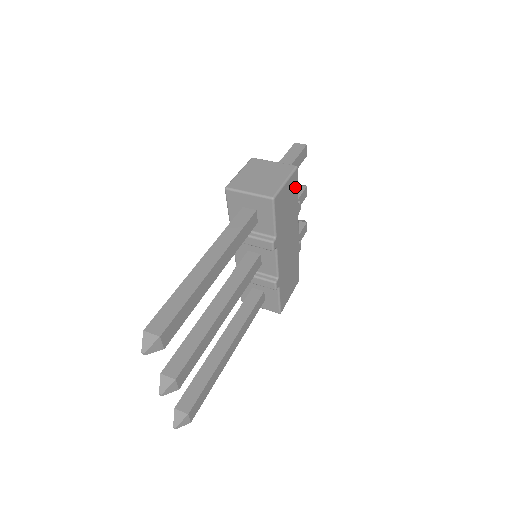
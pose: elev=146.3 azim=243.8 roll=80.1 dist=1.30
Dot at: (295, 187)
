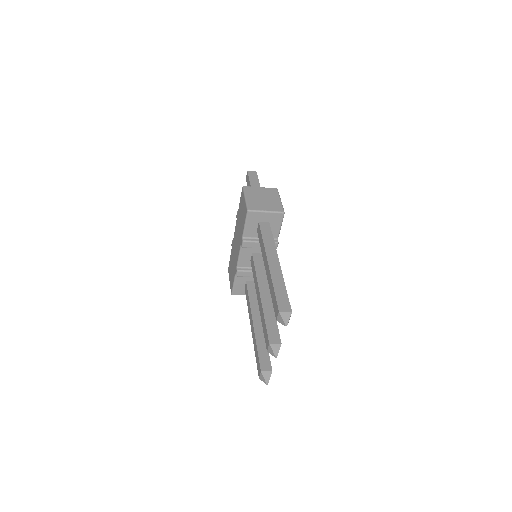
Dot at: occluded
